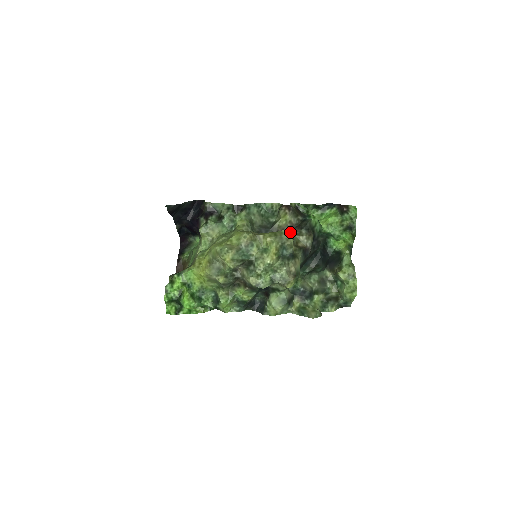
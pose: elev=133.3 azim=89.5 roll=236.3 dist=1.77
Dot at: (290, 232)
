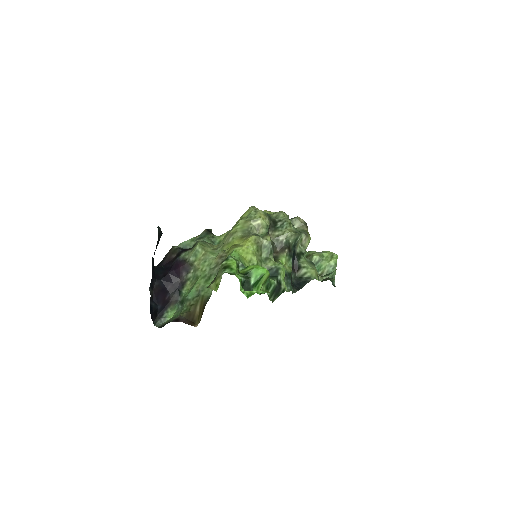
Dot at: occluded
